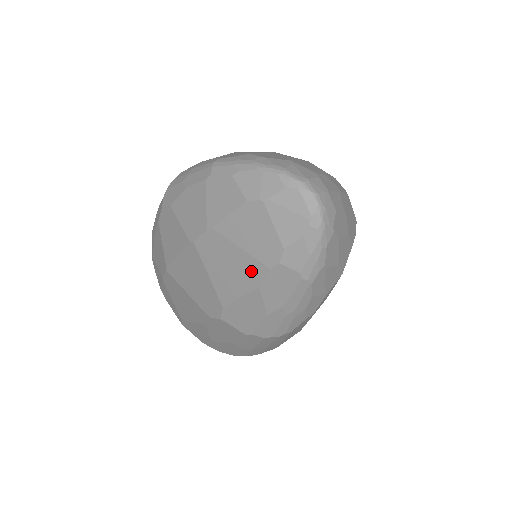
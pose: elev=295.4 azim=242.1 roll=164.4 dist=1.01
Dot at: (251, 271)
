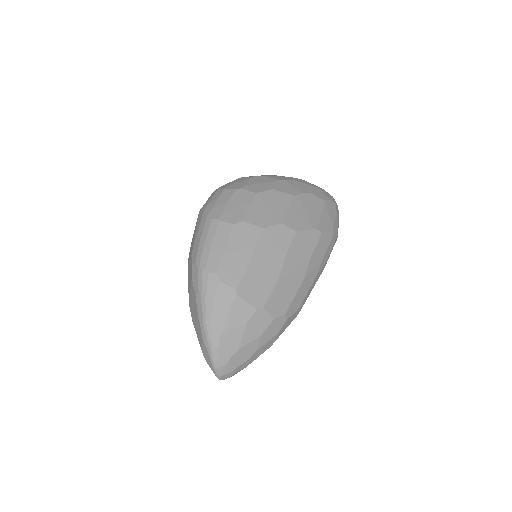
Dot at: occluded
